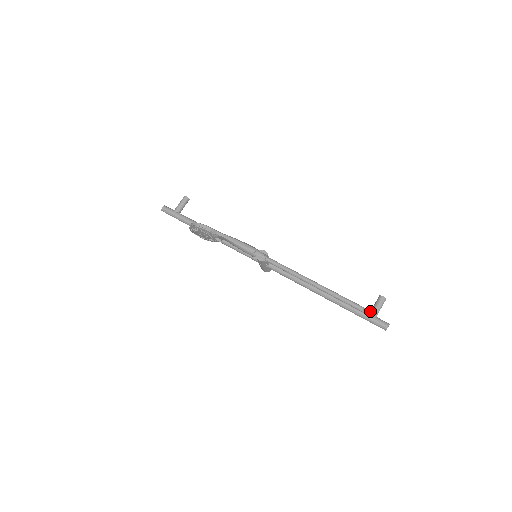
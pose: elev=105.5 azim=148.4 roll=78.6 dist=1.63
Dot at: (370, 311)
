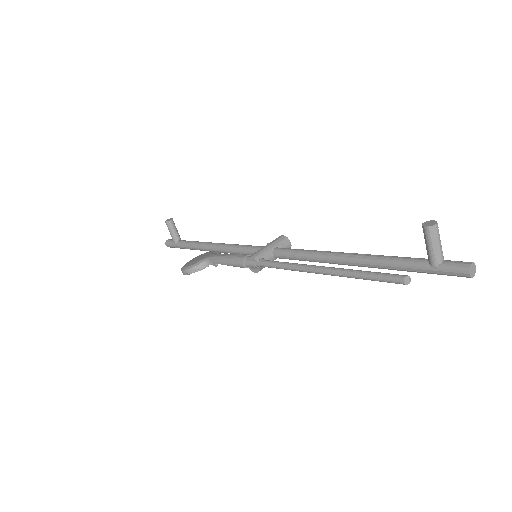
Dot at: occluded
